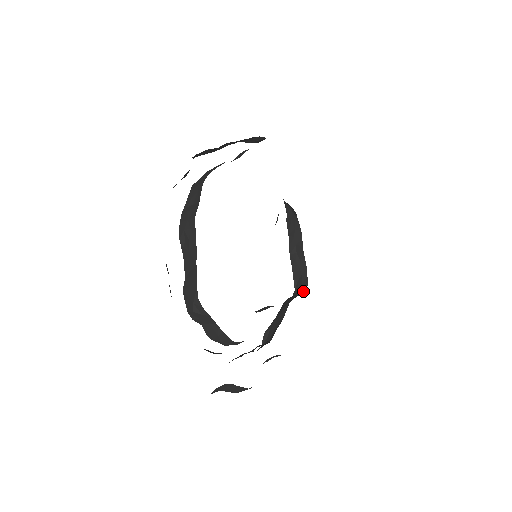
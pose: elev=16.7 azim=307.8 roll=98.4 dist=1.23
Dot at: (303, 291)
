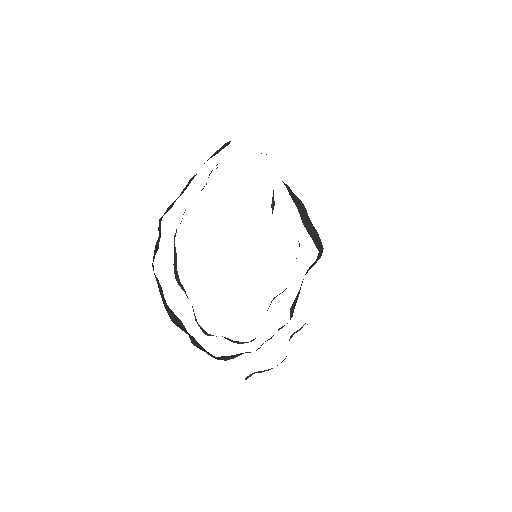
Dot at: occluded
